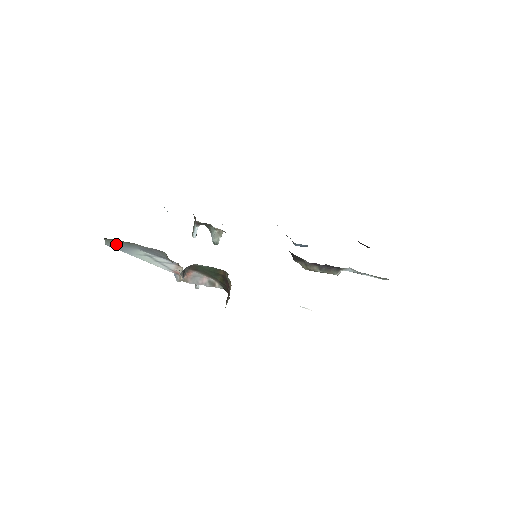
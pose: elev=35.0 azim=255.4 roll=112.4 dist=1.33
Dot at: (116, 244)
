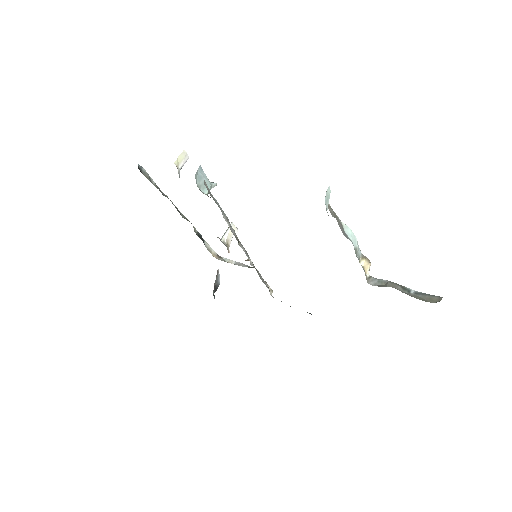
Dot at: occluded
